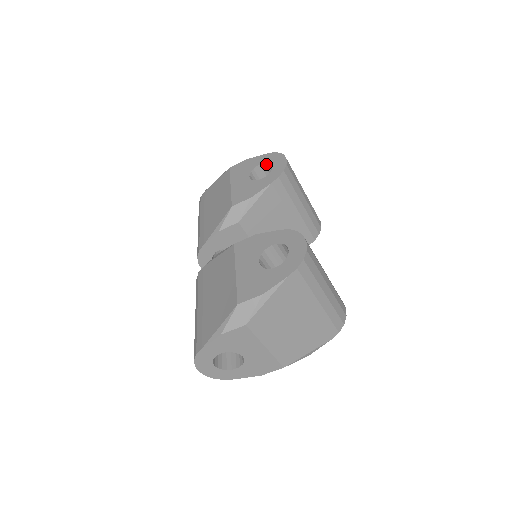
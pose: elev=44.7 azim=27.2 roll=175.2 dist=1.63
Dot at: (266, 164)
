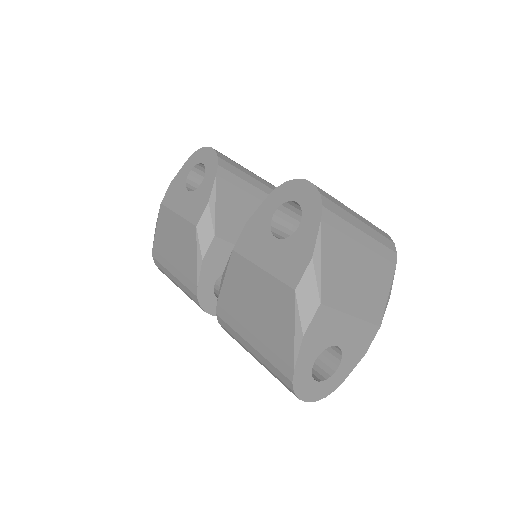
Dot at: (194, 169)
